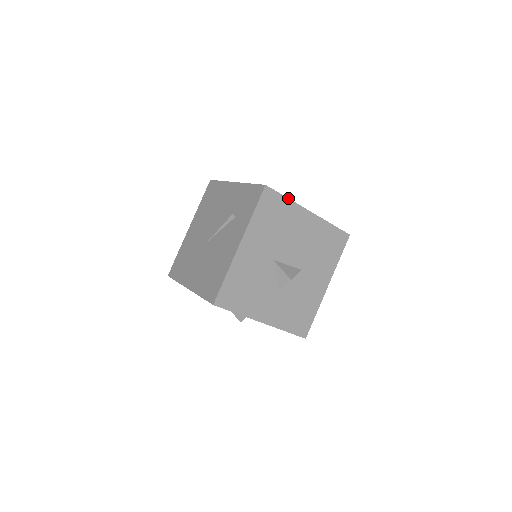
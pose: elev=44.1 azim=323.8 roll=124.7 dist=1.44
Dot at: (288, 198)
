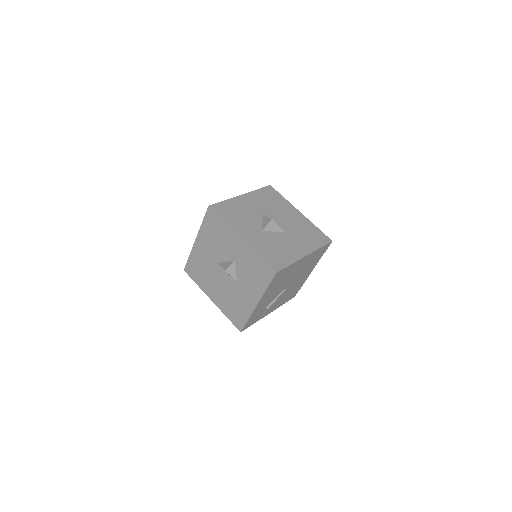
Dot at: (284, 198)
